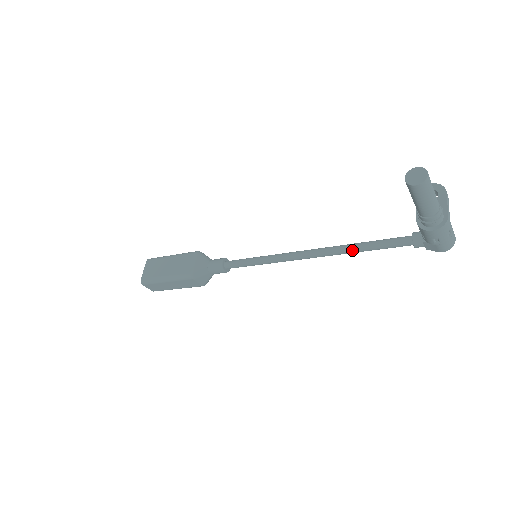
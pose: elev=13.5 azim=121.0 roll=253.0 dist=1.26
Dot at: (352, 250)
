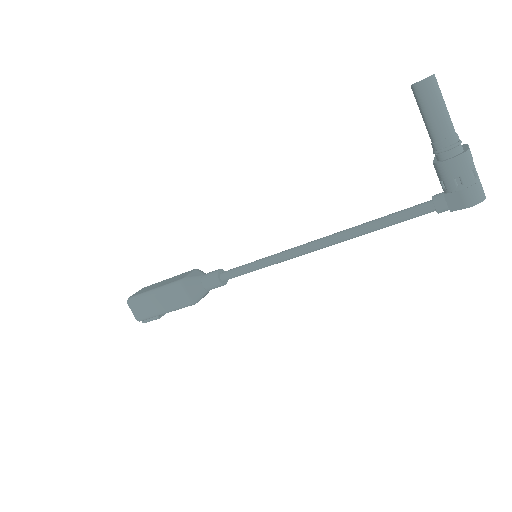
Dot at: (362, 227)
